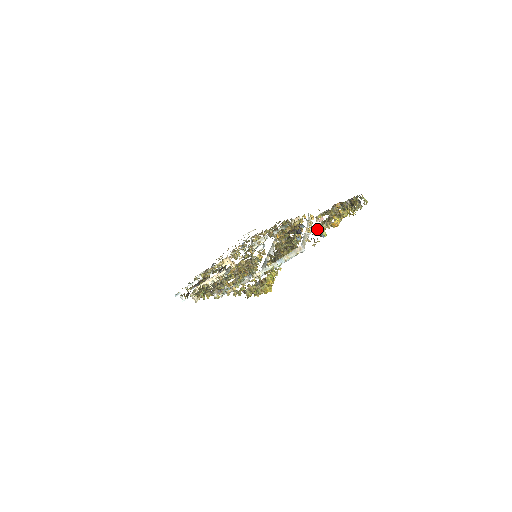
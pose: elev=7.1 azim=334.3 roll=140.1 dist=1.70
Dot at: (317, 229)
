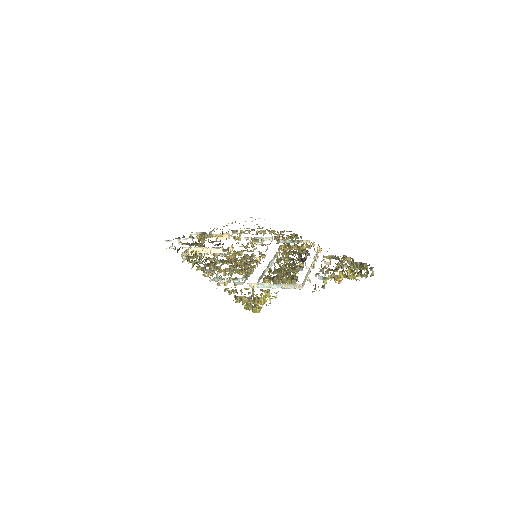
Dot at: occluded
